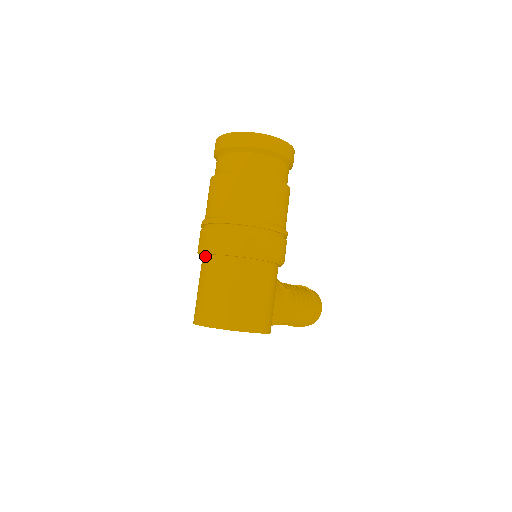
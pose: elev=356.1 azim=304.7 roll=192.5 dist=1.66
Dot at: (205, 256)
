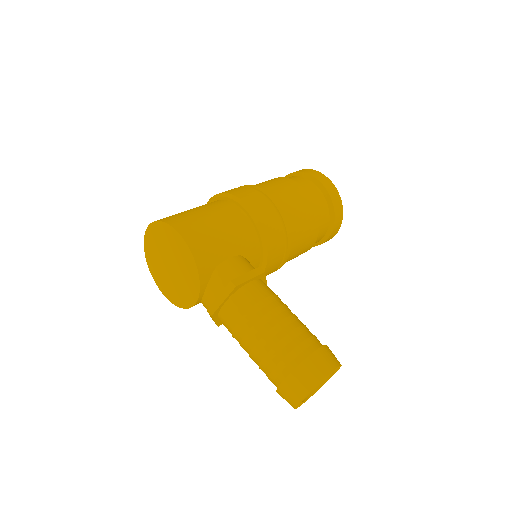
Dot at: occluded
